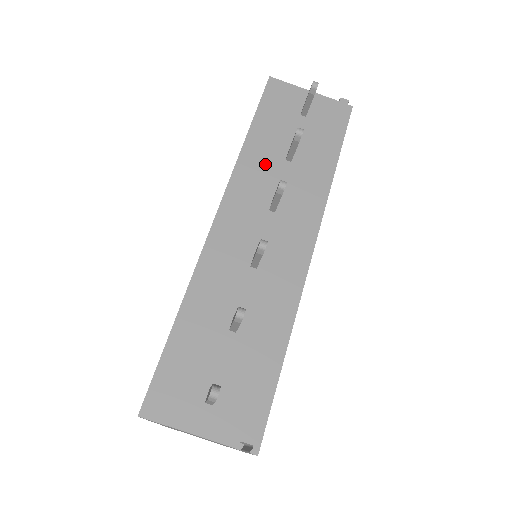
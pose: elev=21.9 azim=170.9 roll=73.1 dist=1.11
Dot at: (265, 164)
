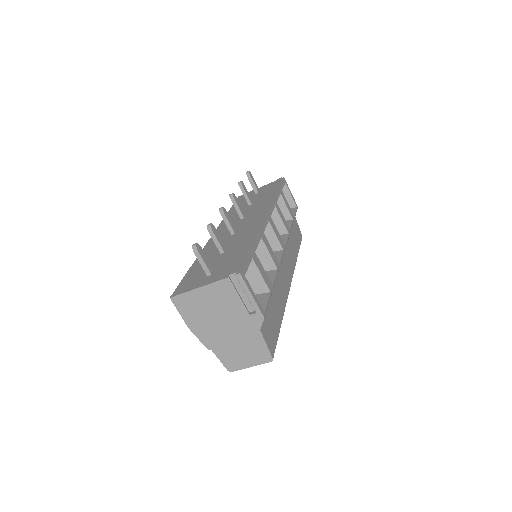
Dot at: occluded
